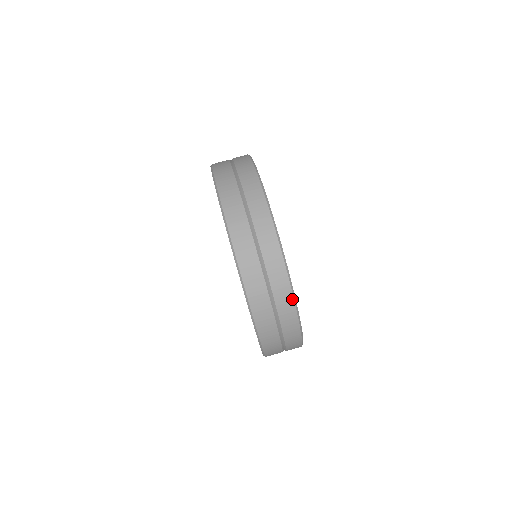
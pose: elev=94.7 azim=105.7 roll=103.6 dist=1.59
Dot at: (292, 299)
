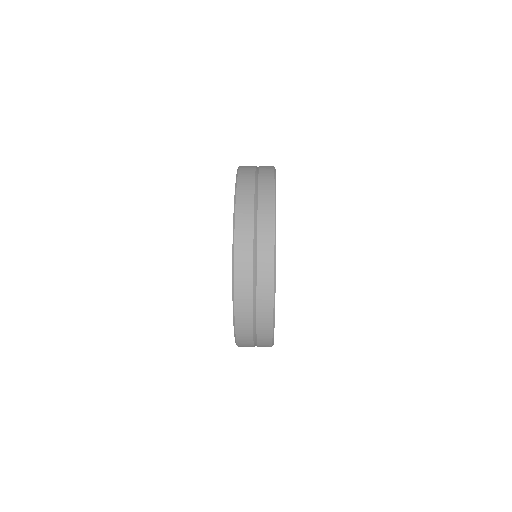
Dot at: (273, 177)
